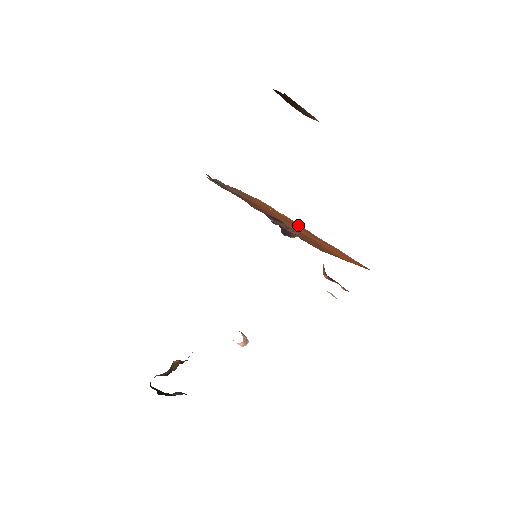
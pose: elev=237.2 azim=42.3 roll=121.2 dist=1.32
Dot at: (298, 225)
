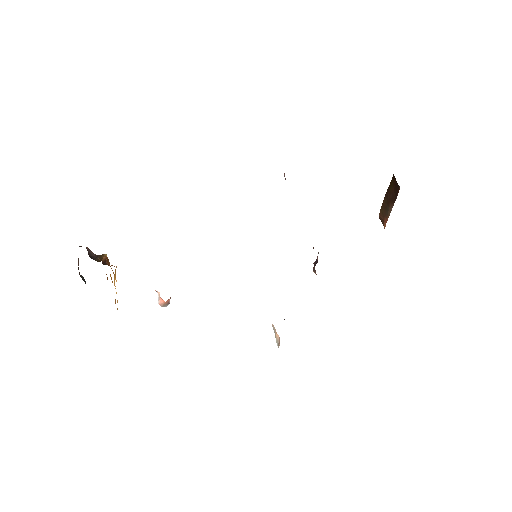
Dot at: occluded
